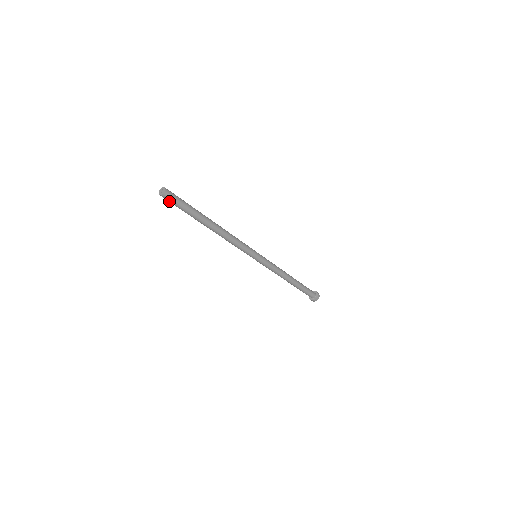
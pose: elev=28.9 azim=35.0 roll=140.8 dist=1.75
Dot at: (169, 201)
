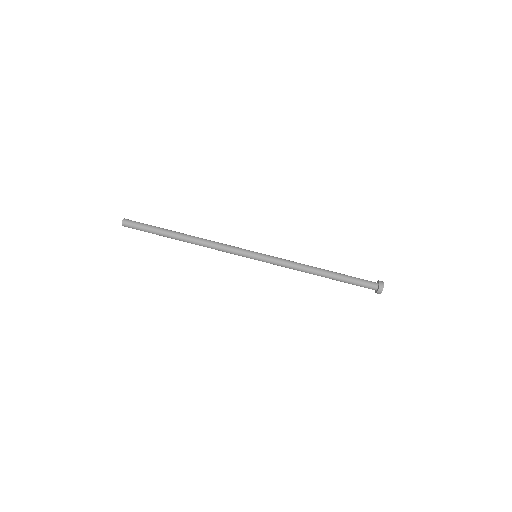
Dot at: (132, 228)
